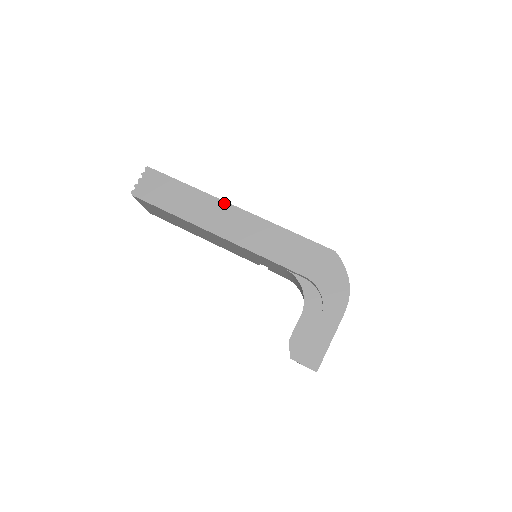
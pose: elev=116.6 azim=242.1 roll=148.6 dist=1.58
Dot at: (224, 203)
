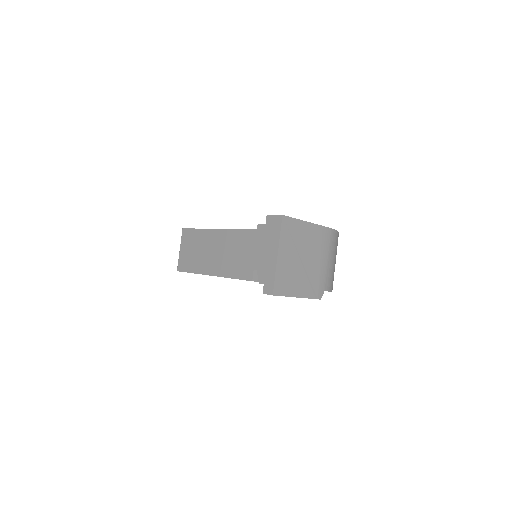
Dot at: occluded
